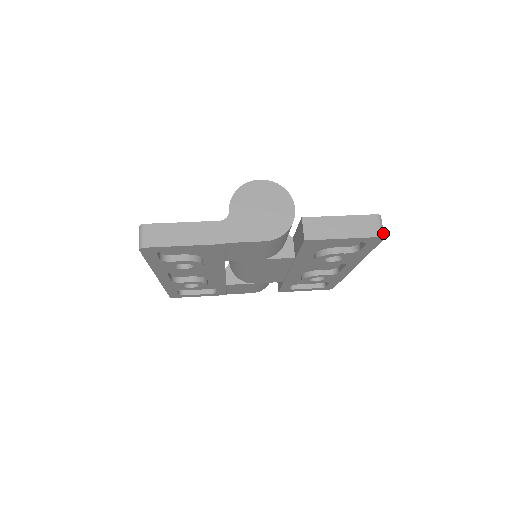
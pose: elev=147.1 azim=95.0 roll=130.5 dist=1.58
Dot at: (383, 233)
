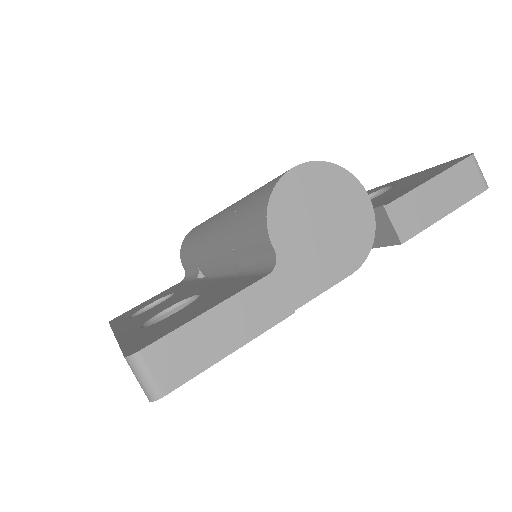
Dot at: (485, 181)
